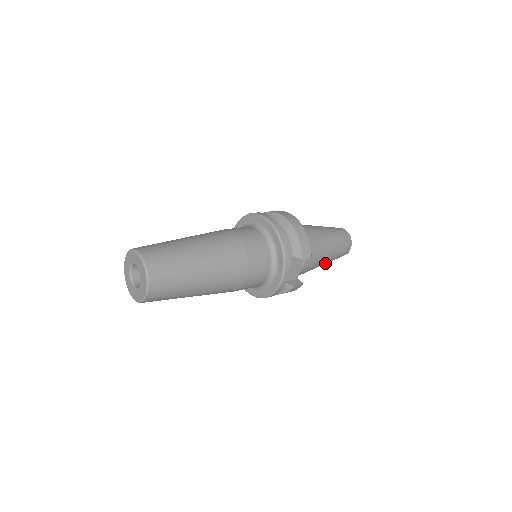
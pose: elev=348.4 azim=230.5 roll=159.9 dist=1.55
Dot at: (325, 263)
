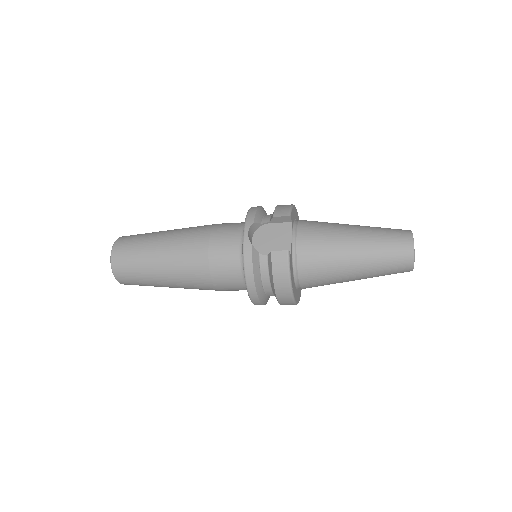
Dot at: (360, 256)
